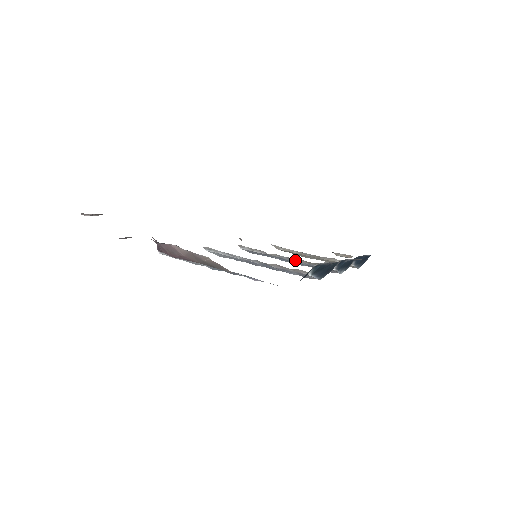
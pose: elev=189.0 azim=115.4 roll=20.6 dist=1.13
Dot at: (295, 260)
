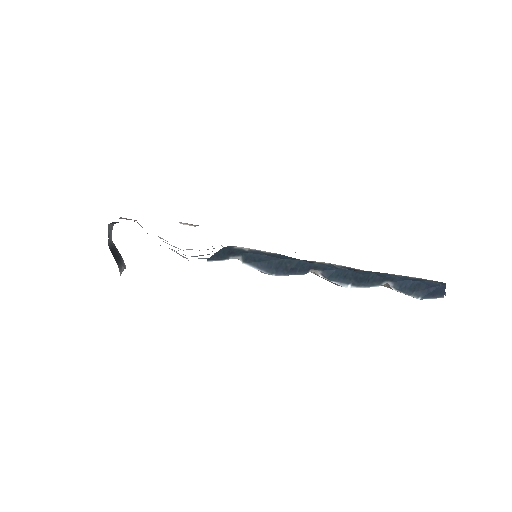
Dot at: occluded
